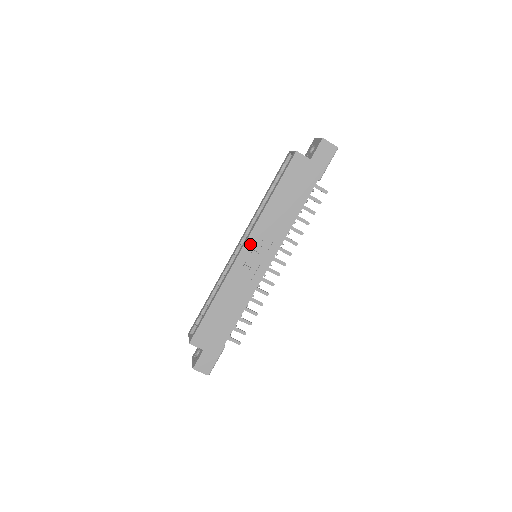
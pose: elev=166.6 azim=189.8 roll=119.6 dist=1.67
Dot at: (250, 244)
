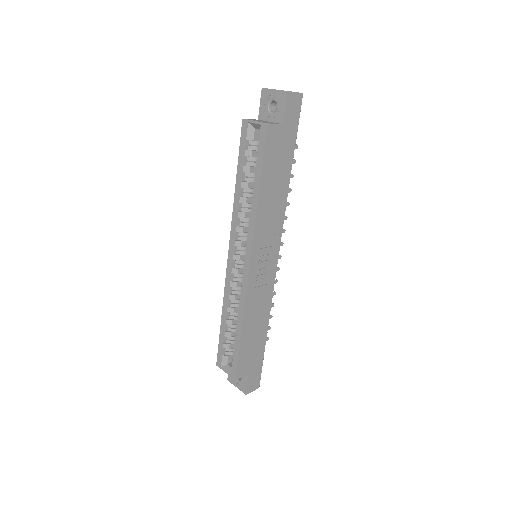
Dot at: (255, 253)
